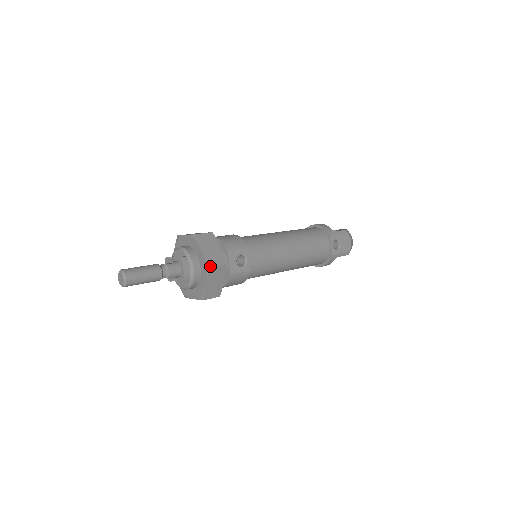
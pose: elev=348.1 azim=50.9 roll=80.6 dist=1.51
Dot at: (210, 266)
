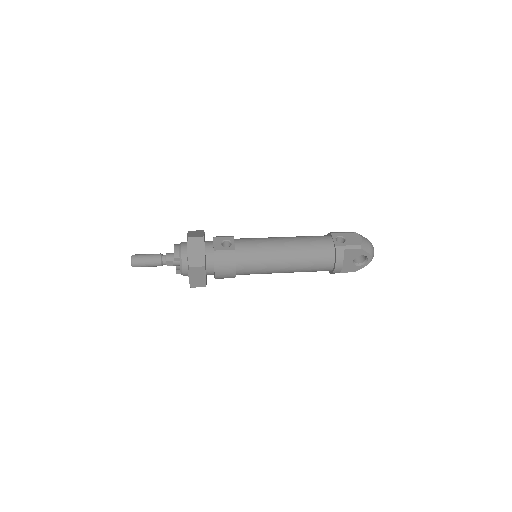
Dot at: (188, 237)
